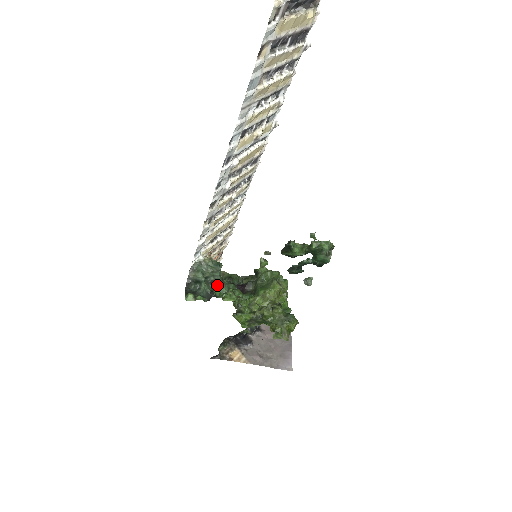
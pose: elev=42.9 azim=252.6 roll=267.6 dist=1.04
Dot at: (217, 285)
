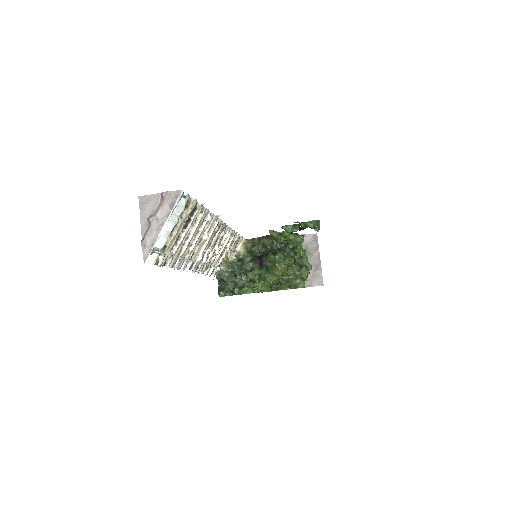
Dot at: (238, 278)
